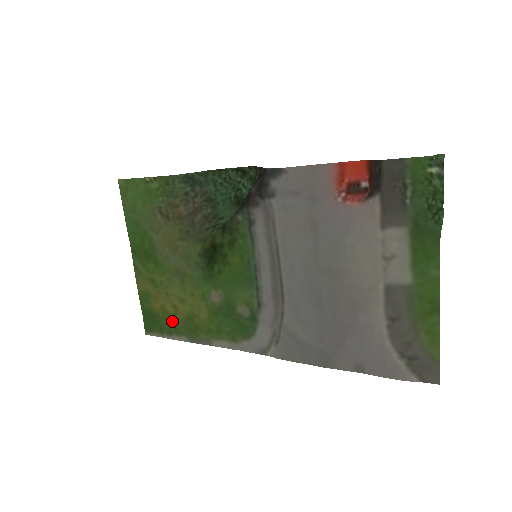
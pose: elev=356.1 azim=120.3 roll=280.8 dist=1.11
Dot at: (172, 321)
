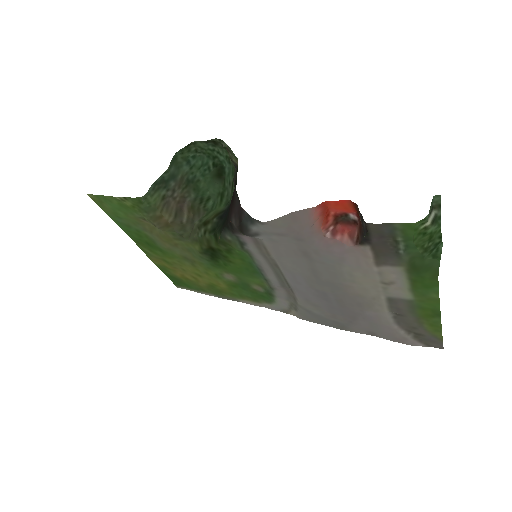
Dot at: (196, 285)
